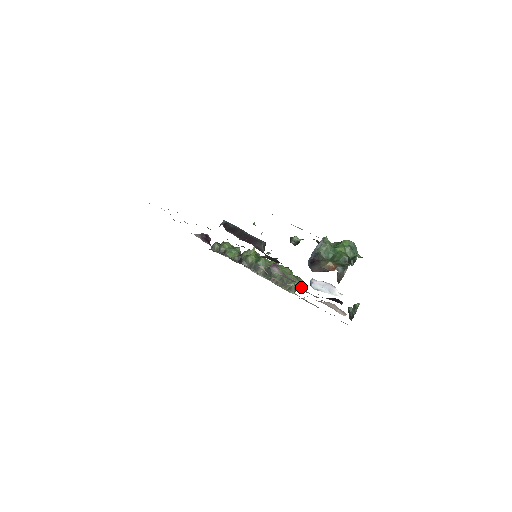
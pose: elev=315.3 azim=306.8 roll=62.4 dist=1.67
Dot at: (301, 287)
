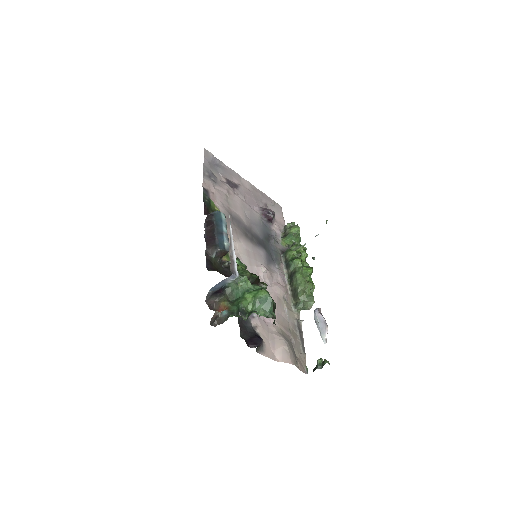
Dot at: (308, 309)
